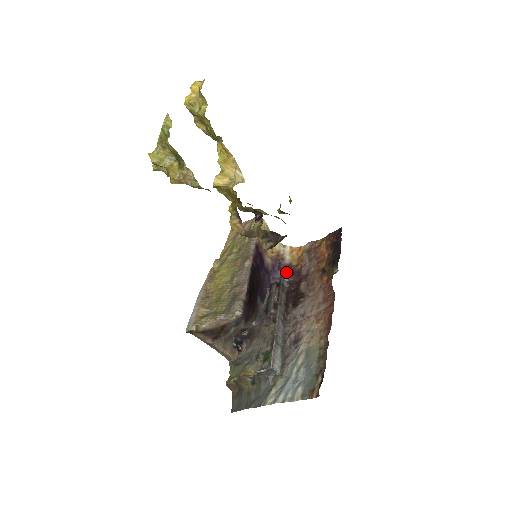
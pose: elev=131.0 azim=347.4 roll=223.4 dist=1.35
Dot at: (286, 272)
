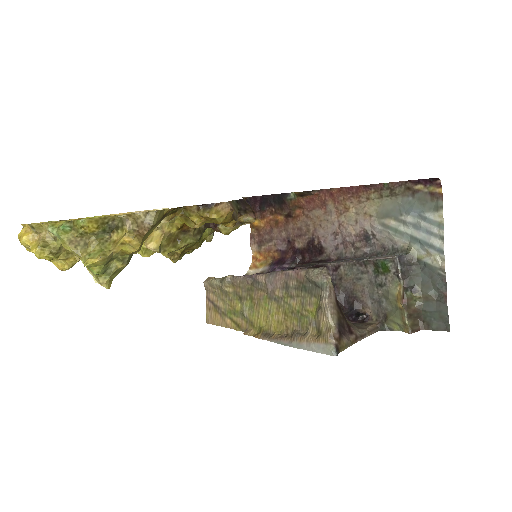
Dot at: (279, 266)
